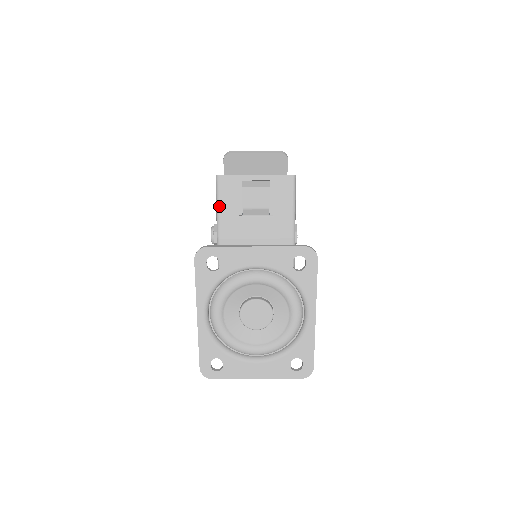
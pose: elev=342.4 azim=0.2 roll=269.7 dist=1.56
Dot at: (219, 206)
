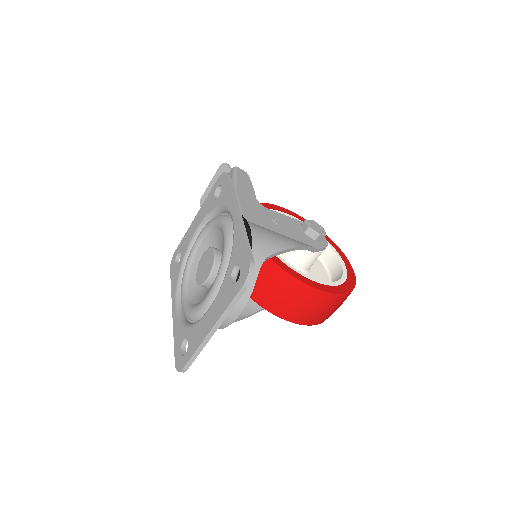
Dot at: occluded
